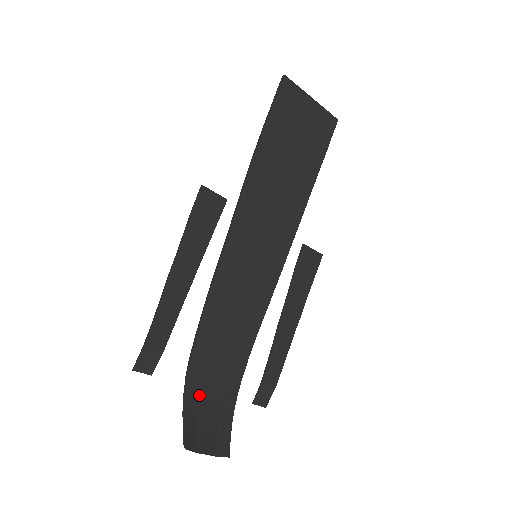
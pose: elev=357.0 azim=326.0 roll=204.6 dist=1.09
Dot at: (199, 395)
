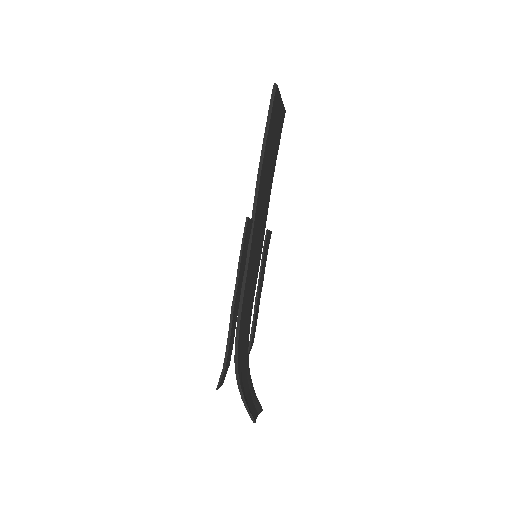
Dot at: (242, 380)
